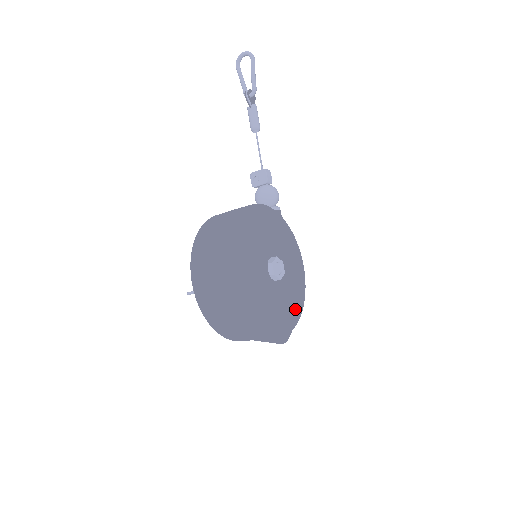
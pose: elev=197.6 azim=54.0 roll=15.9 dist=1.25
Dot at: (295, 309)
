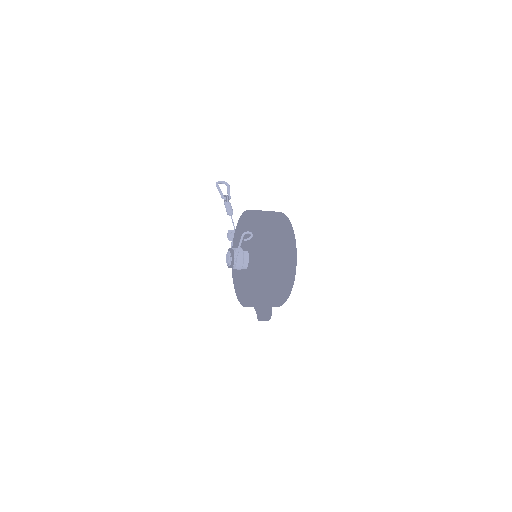
Dot at: occluded
